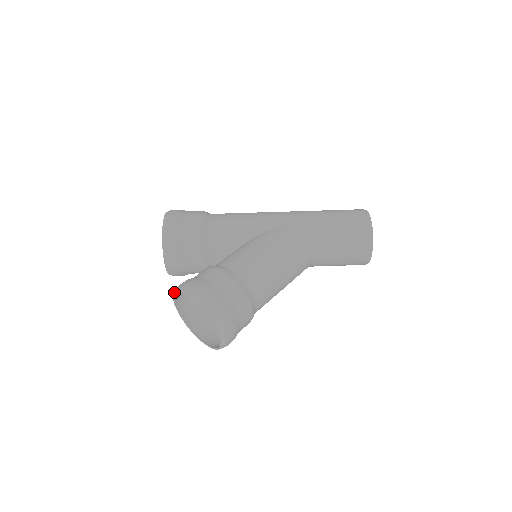
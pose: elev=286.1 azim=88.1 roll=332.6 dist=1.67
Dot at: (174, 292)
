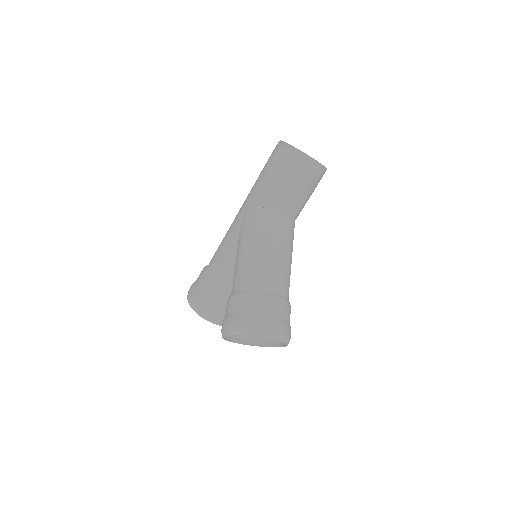
Dot at: occluded
